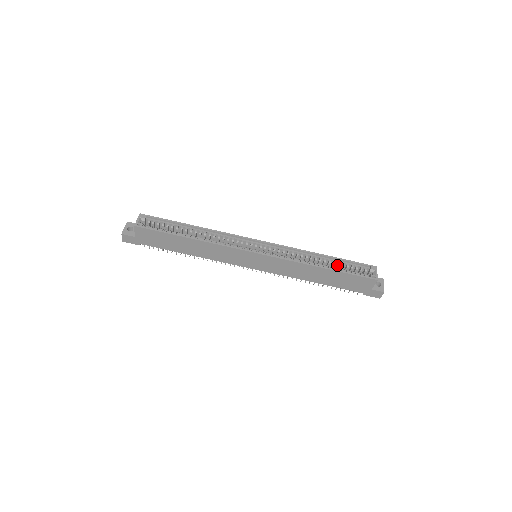
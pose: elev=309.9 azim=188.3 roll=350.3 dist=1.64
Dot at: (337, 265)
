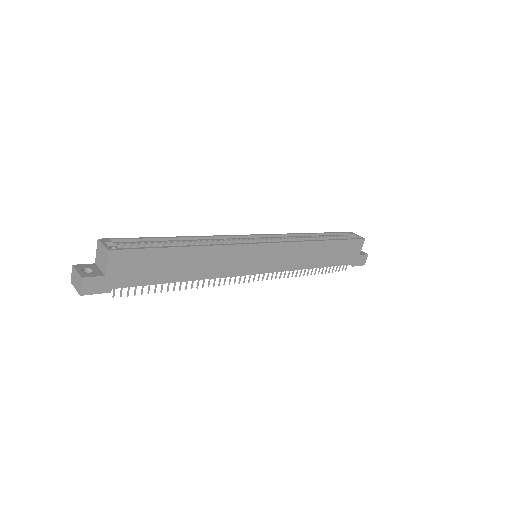
Dot at: (327, 239)
